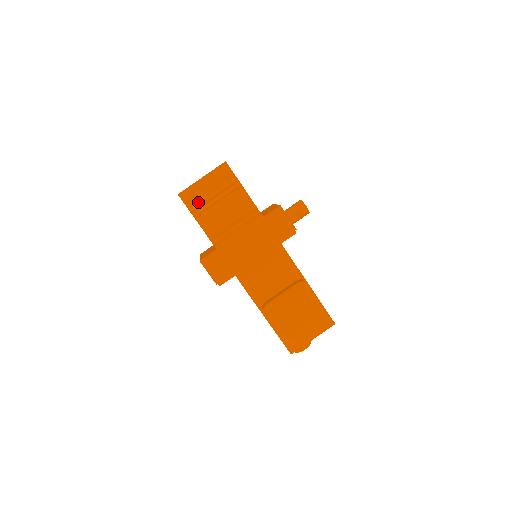
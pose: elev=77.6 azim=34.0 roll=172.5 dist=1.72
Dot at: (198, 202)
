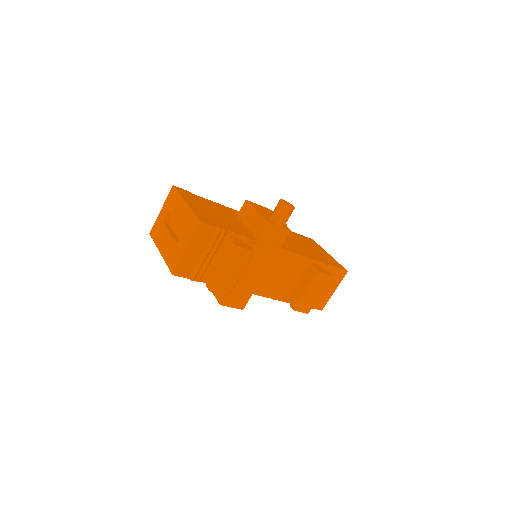
Dot at: (194, 268)
